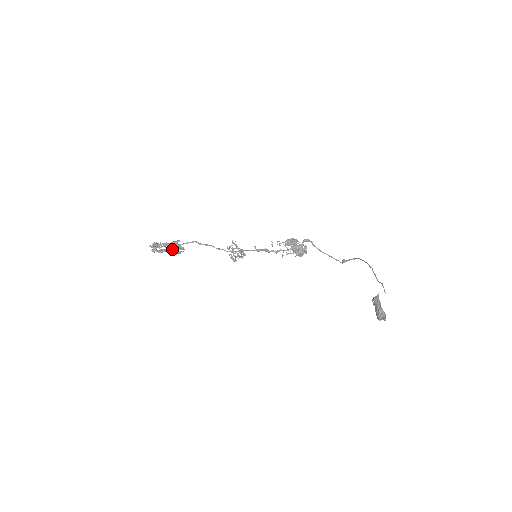
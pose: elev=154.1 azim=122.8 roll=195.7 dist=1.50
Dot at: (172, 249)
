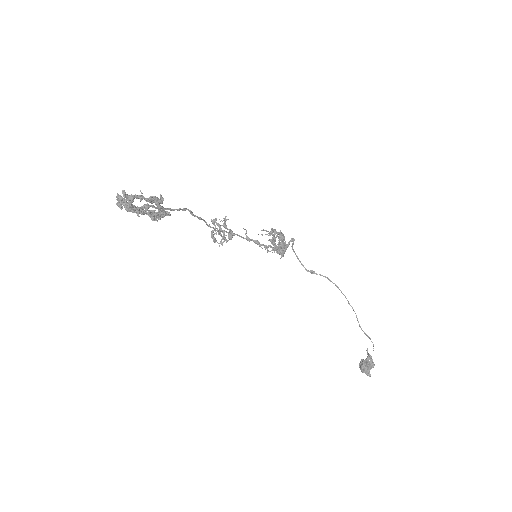
Dot at: (156, 215)
